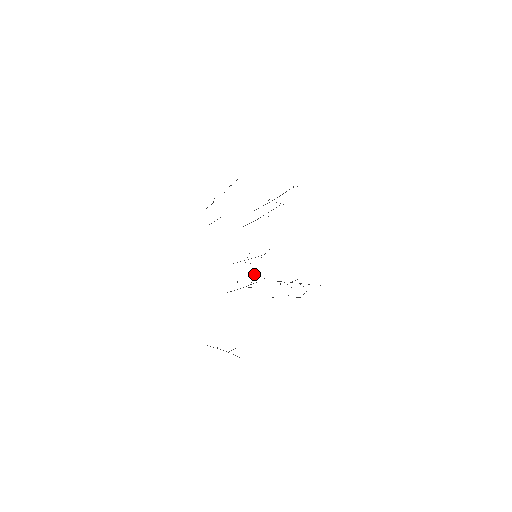
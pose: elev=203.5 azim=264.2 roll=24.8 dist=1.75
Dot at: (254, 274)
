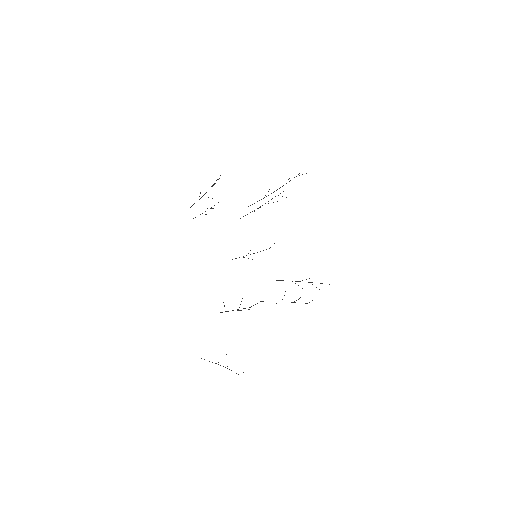
Dot at: (242, 298)
